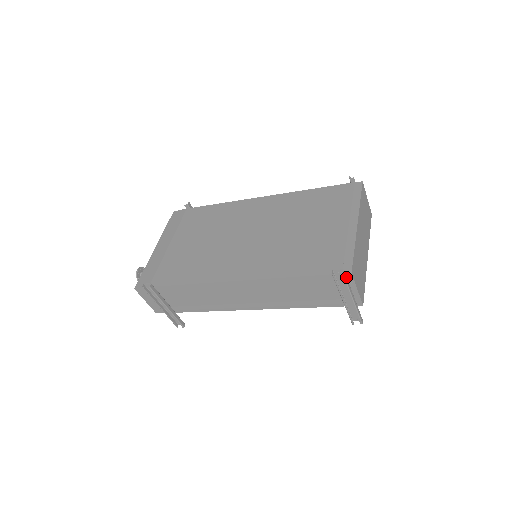
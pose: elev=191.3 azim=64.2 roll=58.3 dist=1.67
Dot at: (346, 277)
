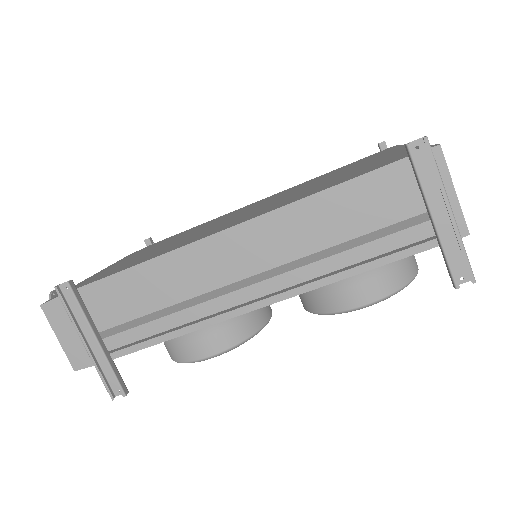
Dot at: (431, 155)
